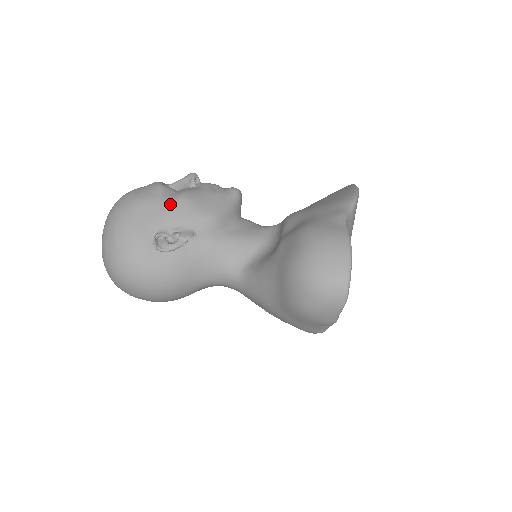
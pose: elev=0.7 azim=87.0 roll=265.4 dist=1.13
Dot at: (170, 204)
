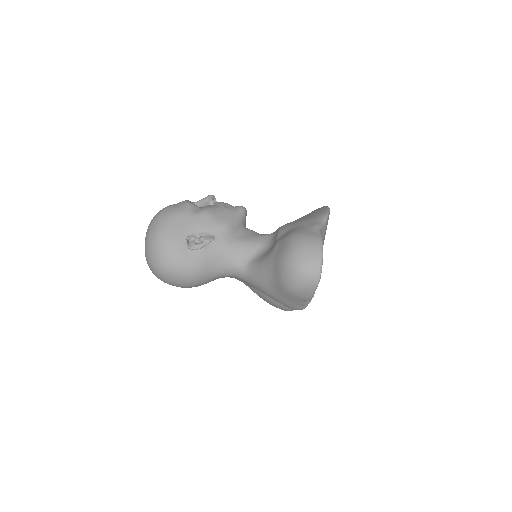
Dot at: (197, 216)
